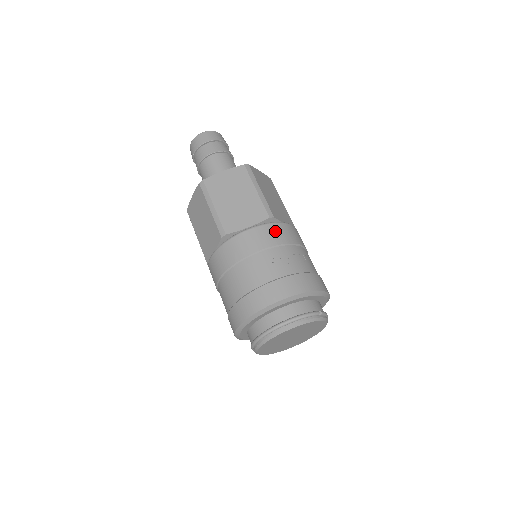
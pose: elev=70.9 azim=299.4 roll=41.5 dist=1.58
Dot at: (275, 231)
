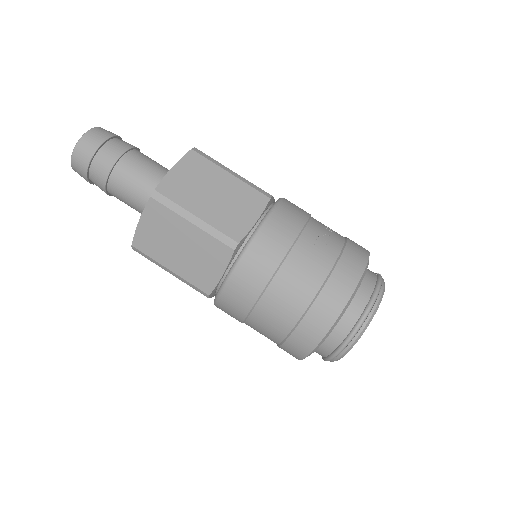
Dot at: (289, 210)
